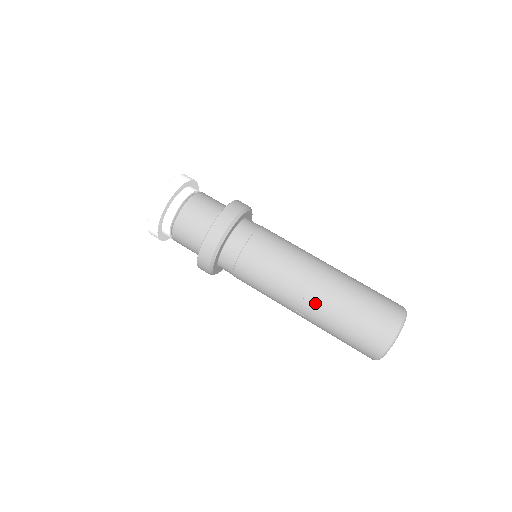
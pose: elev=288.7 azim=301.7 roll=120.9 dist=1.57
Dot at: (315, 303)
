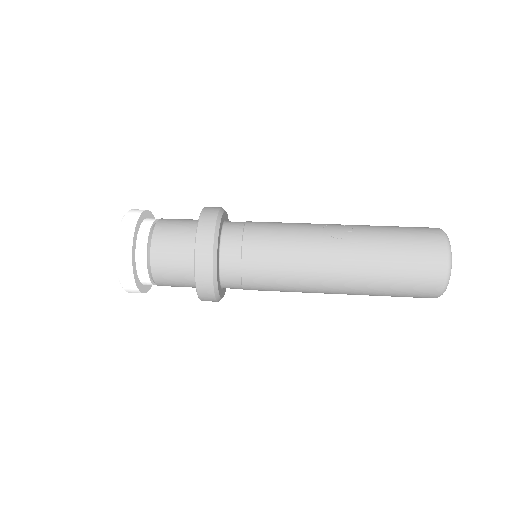
Dot at: (347, 225)
